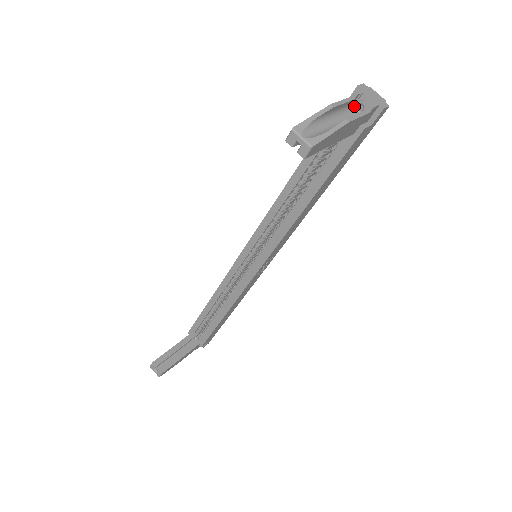
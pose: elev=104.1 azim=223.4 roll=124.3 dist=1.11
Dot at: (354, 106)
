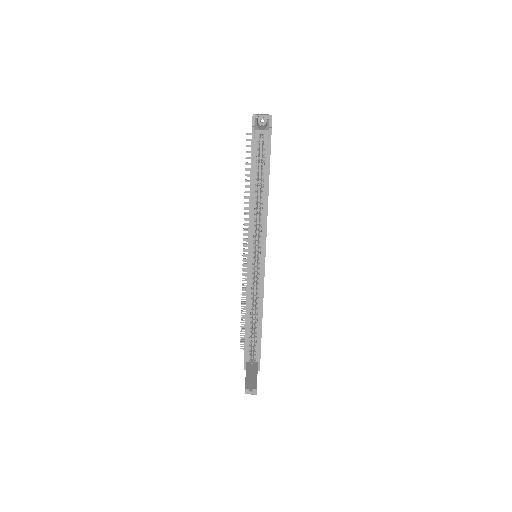
Dot at: (259, 123)
